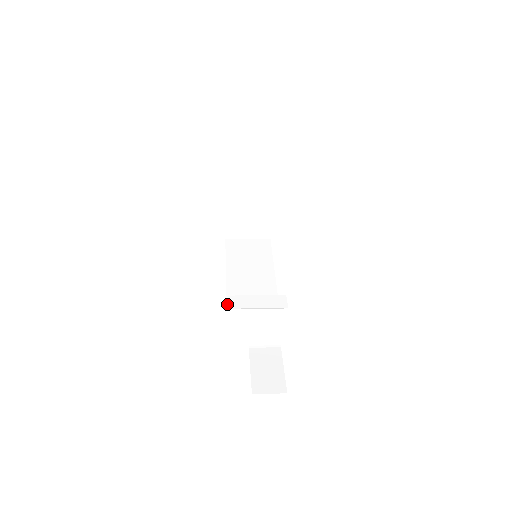
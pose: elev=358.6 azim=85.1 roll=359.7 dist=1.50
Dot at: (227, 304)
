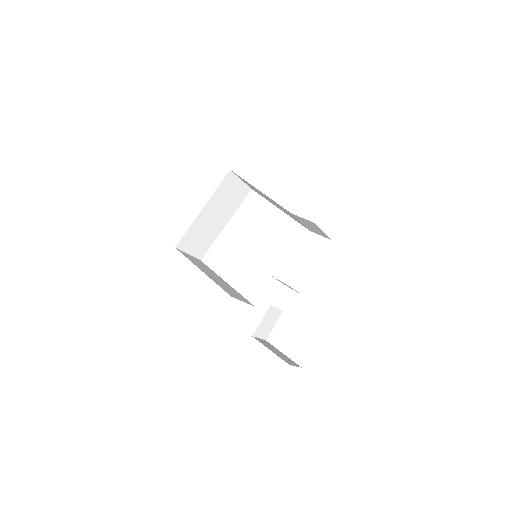
Dot at: occluded
